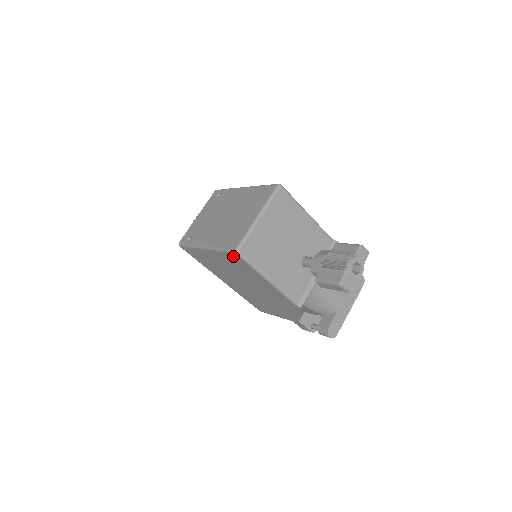
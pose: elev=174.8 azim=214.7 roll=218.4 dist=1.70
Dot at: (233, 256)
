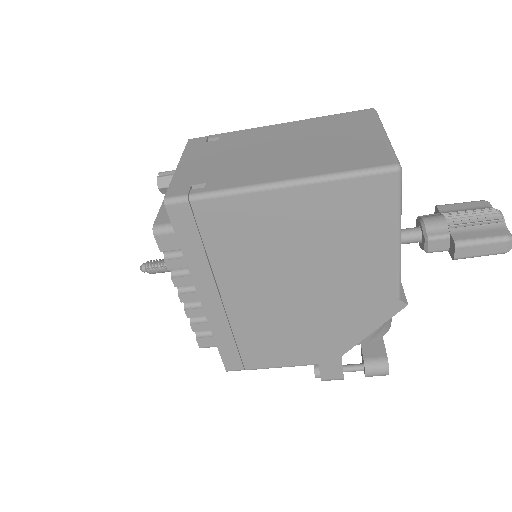
Dot at: (373, 184)
